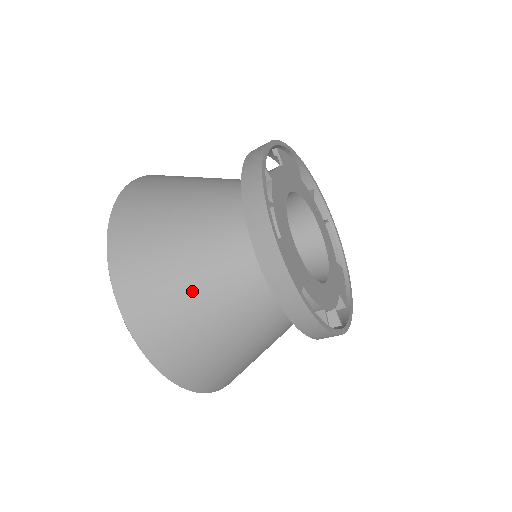
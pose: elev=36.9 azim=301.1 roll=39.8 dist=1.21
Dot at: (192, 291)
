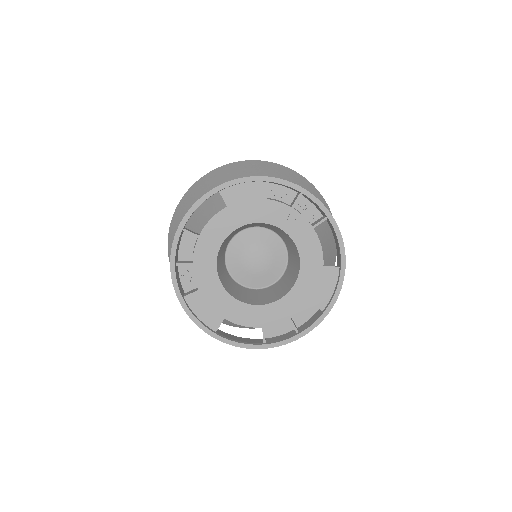
Dot at: occluded
